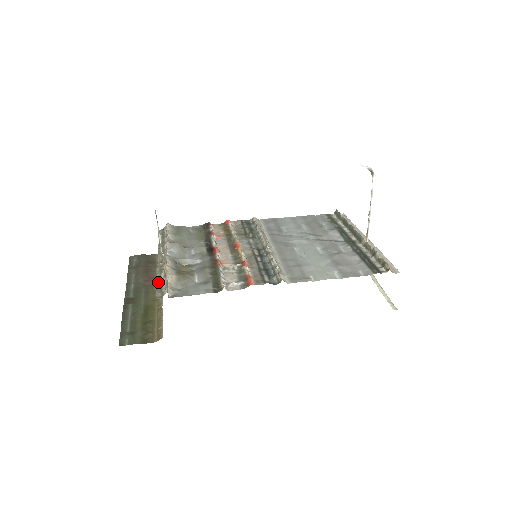
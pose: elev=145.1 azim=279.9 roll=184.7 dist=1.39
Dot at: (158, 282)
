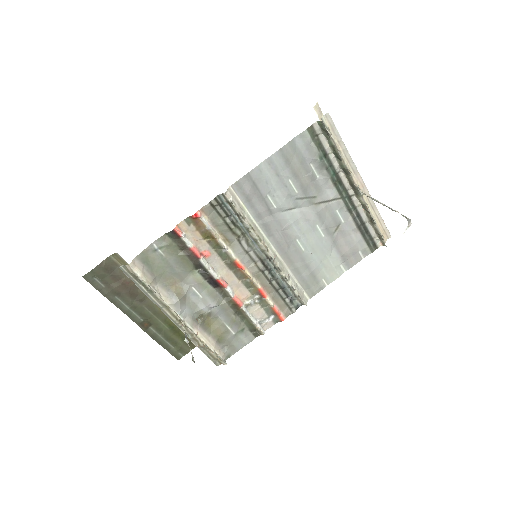
Dot at: (202, 350)
